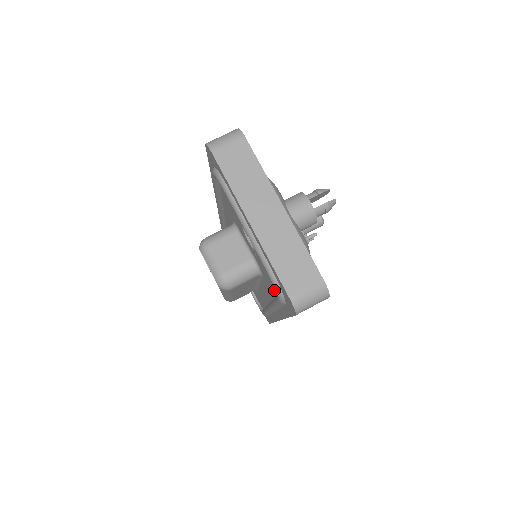
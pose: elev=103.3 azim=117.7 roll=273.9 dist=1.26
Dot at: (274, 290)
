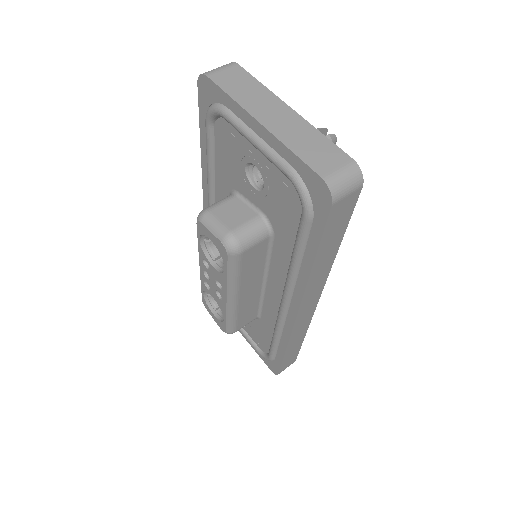
Dot at: (293, 227)
